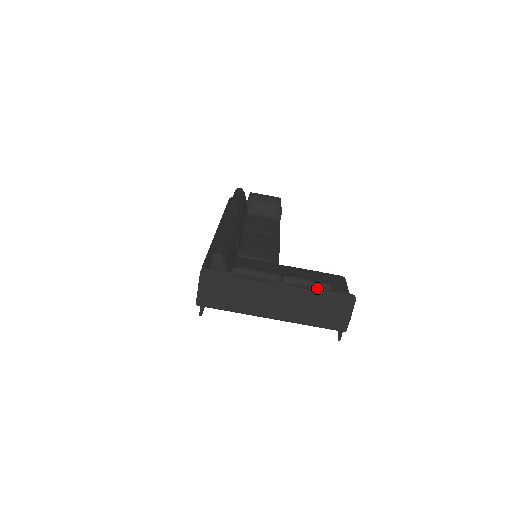
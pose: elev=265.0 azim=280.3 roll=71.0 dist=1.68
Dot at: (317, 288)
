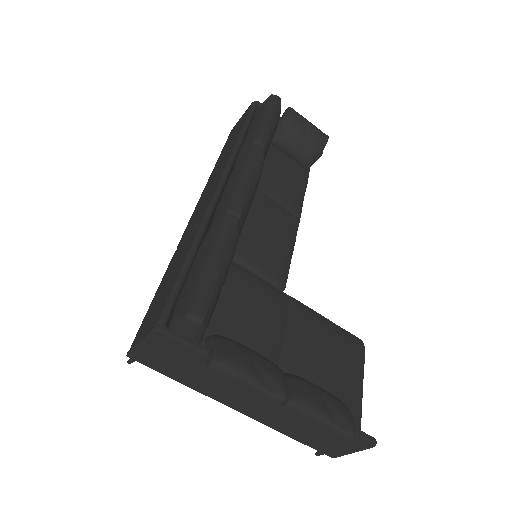
Dot at: (332, 431)
